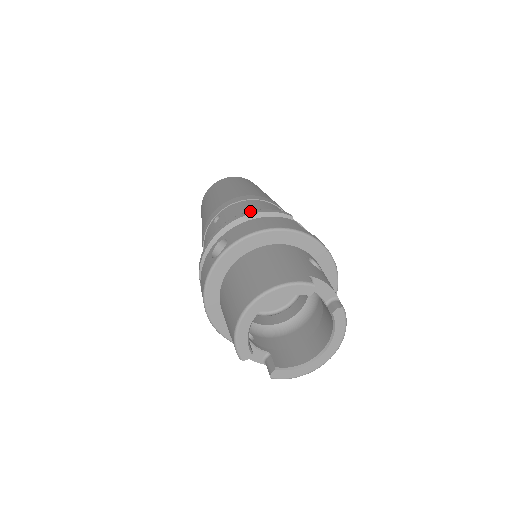
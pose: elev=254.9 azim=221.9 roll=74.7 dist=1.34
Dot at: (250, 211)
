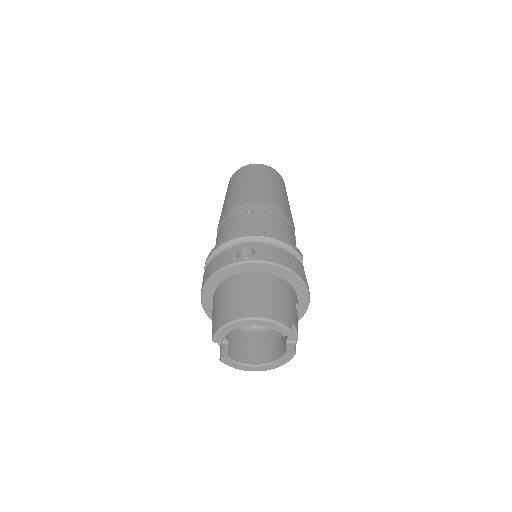
Dot at: (280, 237)
